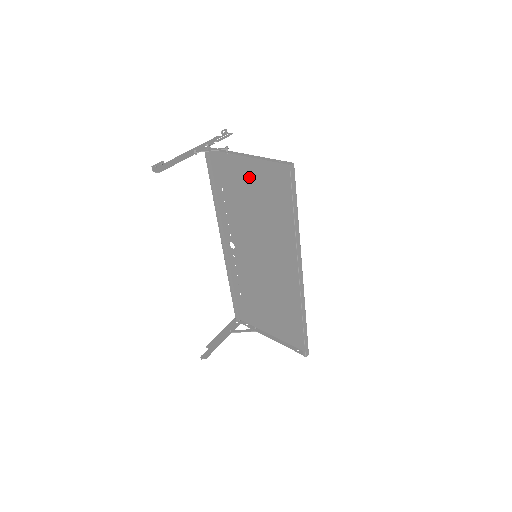
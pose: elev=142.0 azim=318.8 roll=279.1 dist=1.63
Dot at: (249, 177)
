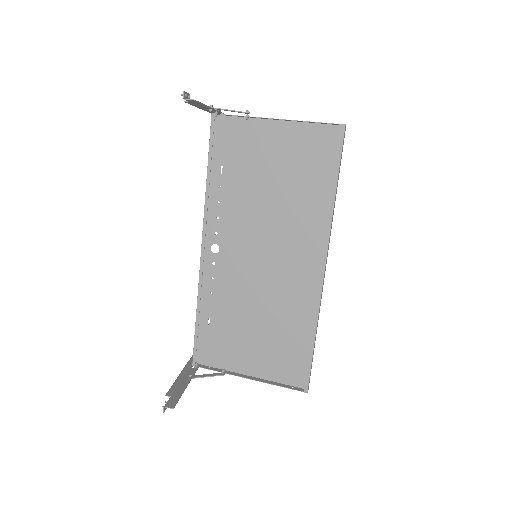
Dot at: (272, 148)
